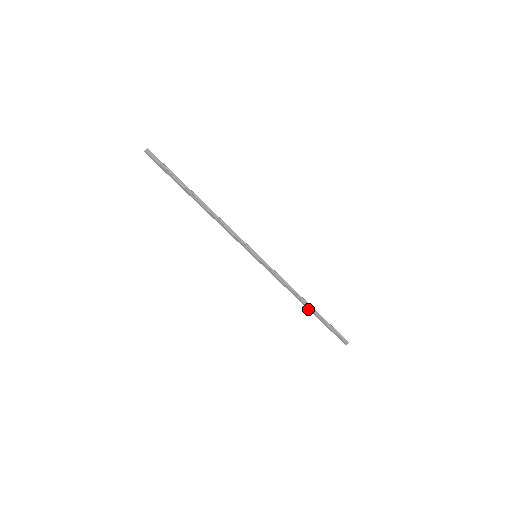
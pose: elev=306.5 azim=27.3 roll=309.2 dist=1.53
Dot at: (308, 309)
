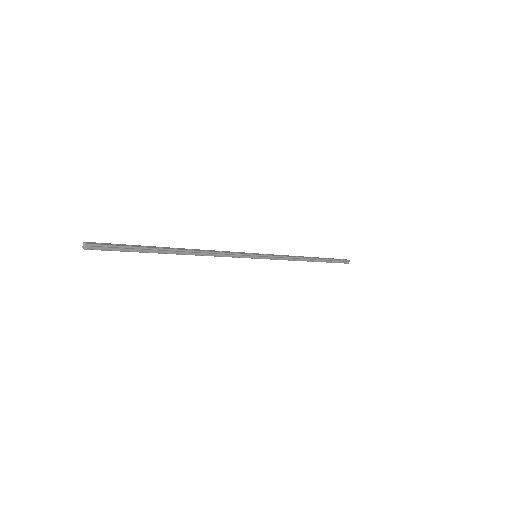
Dot at: (312, 261)
